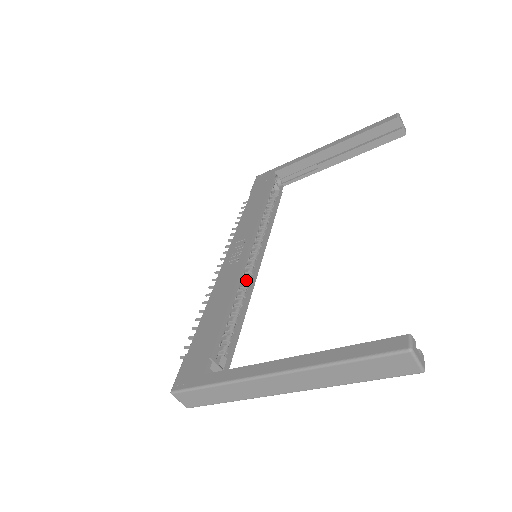
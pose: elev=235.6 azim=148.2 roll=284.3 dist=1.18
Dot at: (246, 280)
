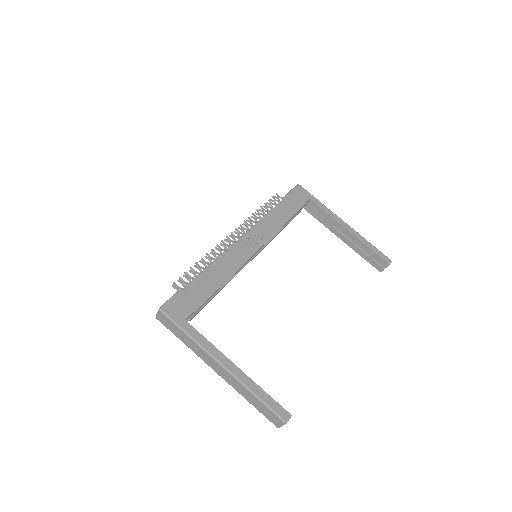
Dot at: occluded
